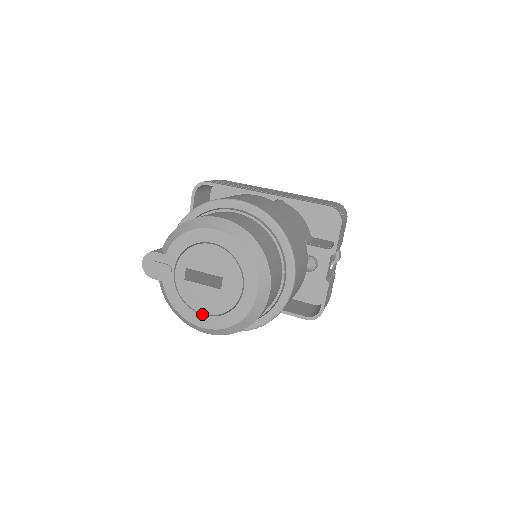
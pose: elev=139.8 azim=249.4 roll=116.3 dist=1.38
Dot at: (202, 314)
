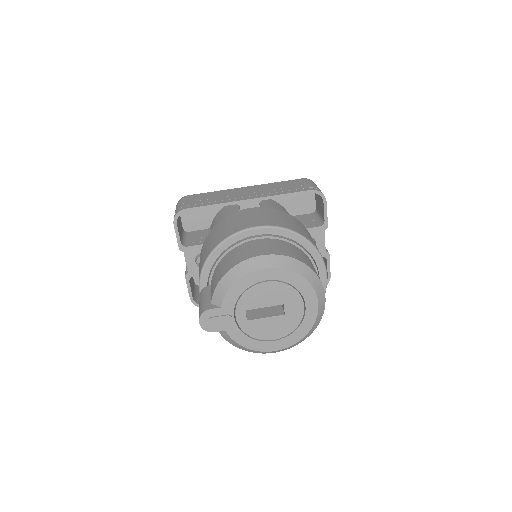
Dot at: (272, 340)
